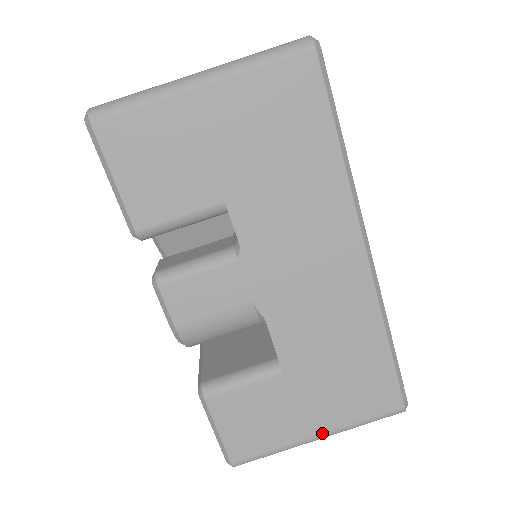
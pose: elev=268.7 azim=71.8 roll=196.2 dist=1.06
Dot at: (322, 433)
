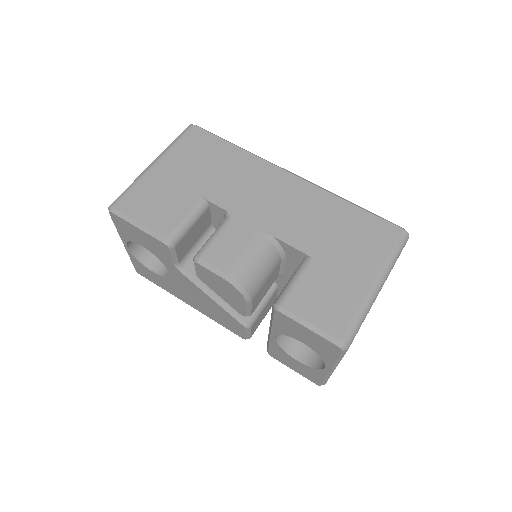
Dot at: (375, 278)
